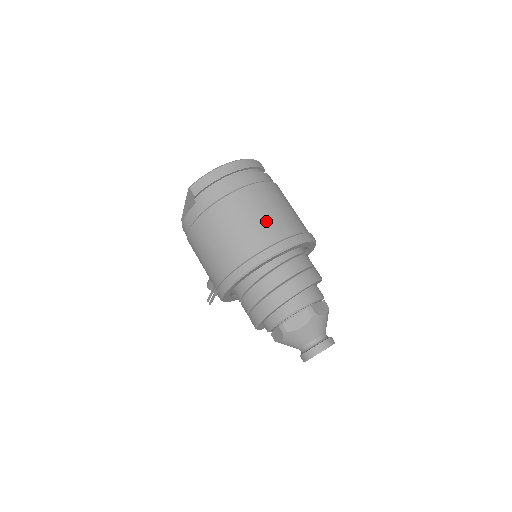
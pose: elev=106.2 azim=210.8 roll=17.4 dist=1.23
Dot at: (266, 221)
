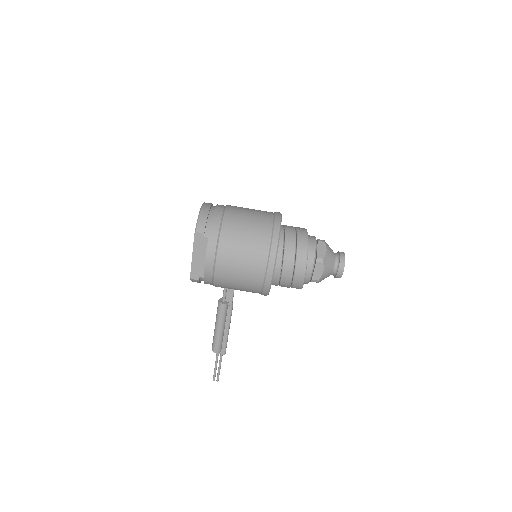
Dot at: (256, 213)
